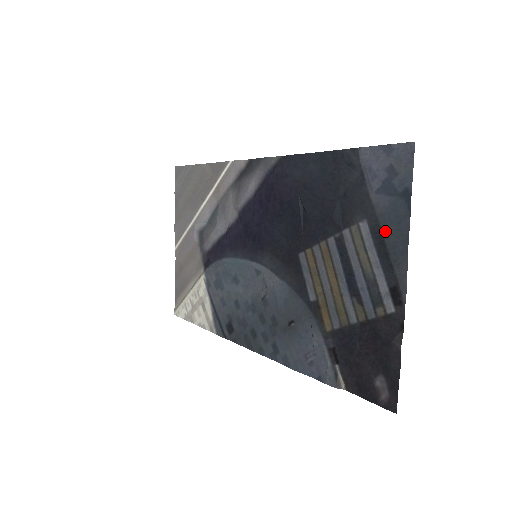
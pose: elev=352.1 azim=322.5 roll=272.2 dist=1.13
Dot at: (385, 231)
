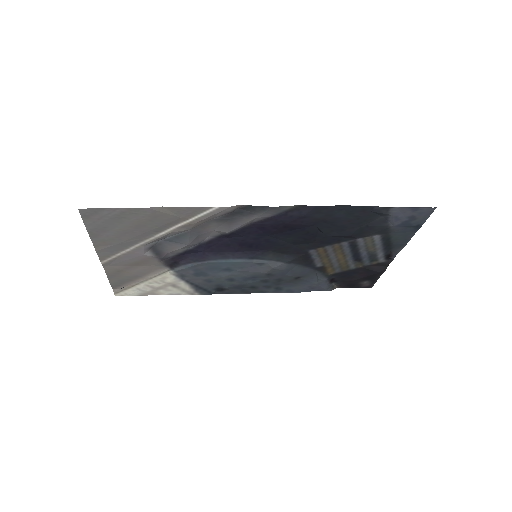
Dot at: (393, 238)
